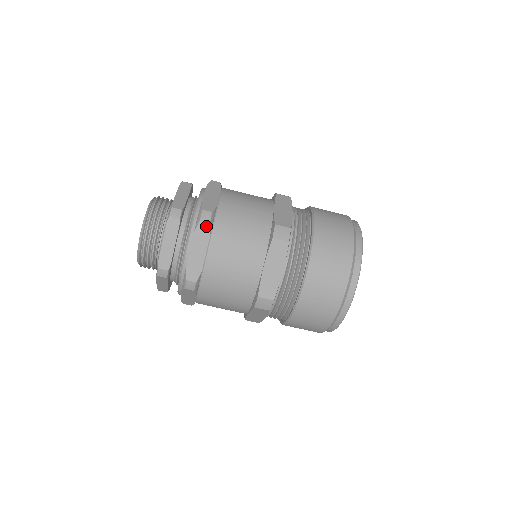
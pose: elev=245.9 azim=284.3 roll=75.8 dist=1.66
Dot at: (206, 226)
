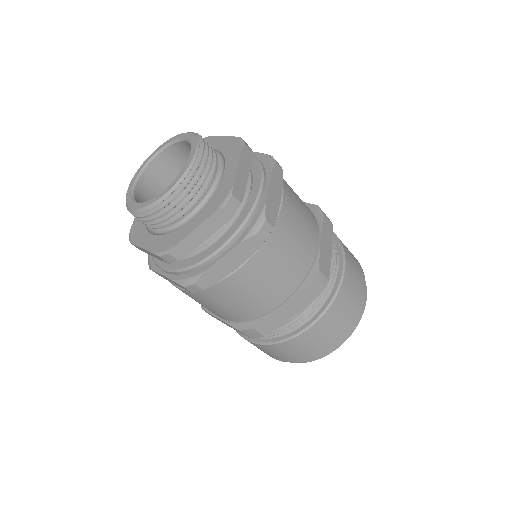
Dot at: (187, 290)
